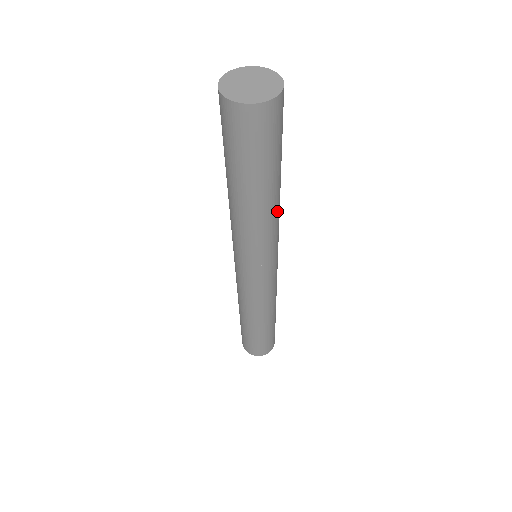
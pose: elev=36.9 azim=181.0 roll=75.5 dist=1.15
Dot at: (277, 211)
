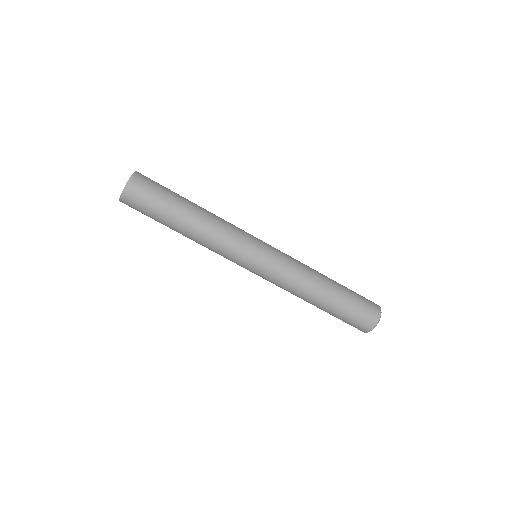
Dot at: (208, 227)
